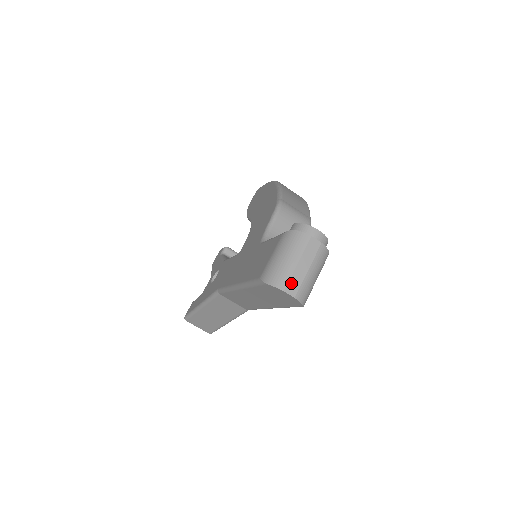
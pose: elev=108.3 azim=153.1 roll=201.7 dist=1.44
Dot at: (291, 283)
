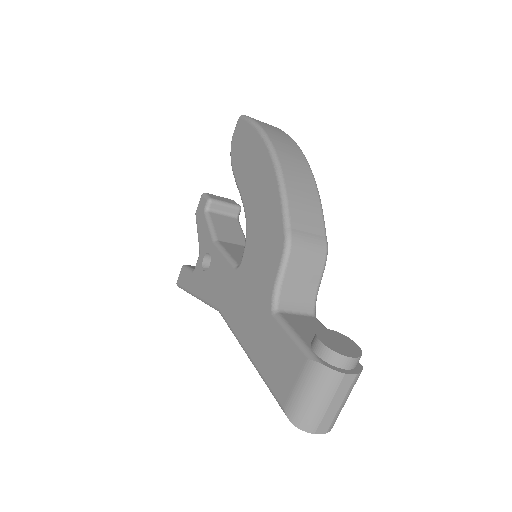
Dot at: (322, 424)
